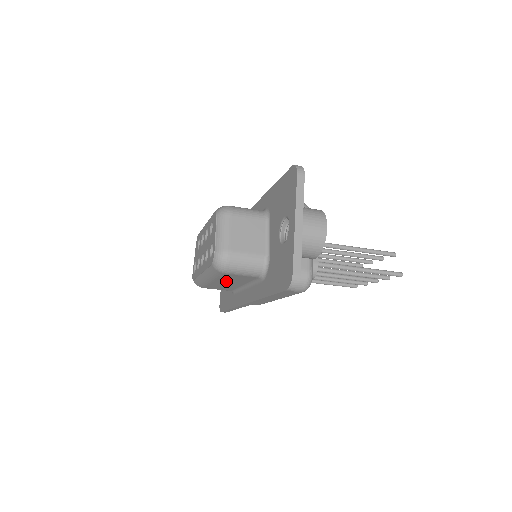
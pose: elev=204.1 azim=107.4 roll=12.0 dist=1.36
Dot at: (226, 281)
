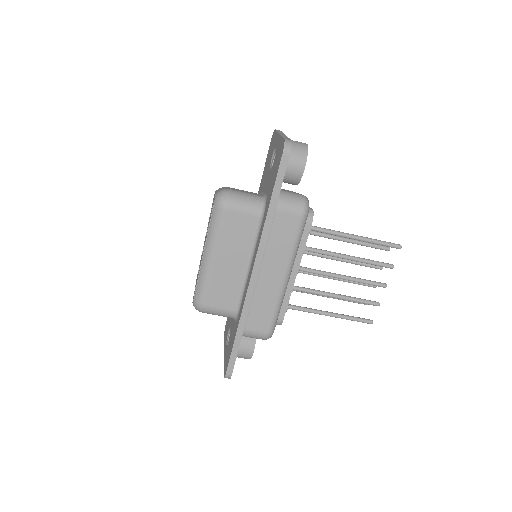
Dot at: (228, 252)
